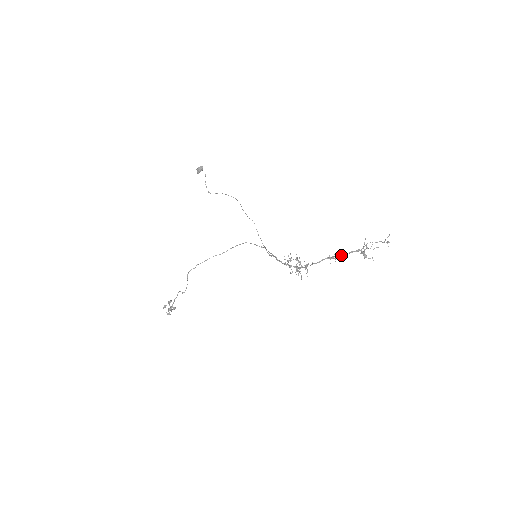
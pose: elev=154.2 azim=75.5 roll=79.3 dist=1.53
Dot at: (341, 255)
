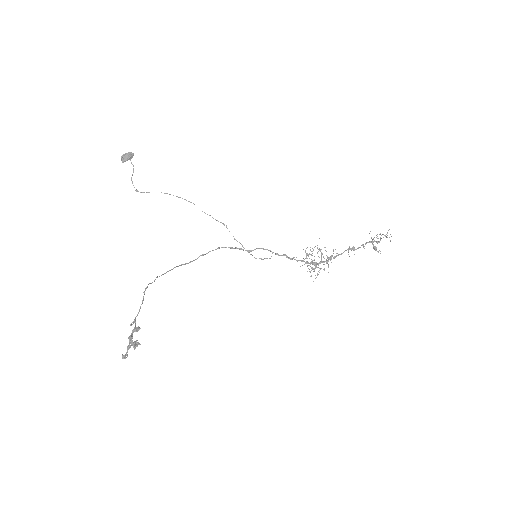
Dot at: occluded
